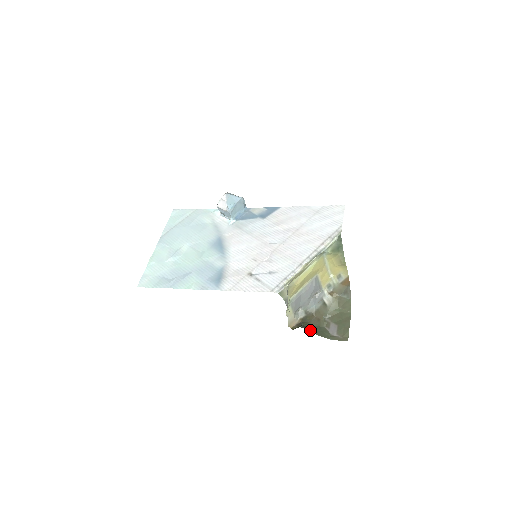
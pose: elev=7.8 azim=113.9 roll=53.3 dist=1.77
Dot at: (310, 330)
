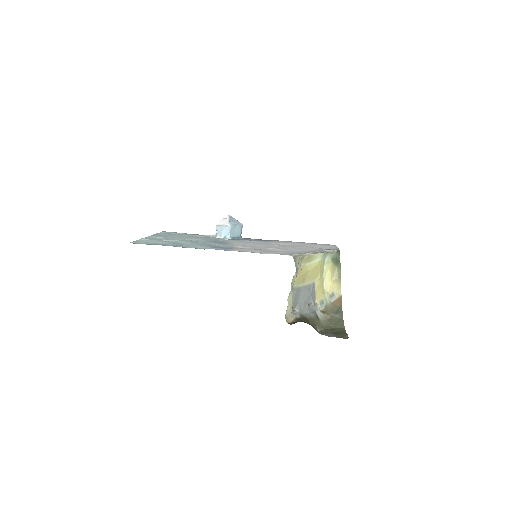
Dot at: occluded
